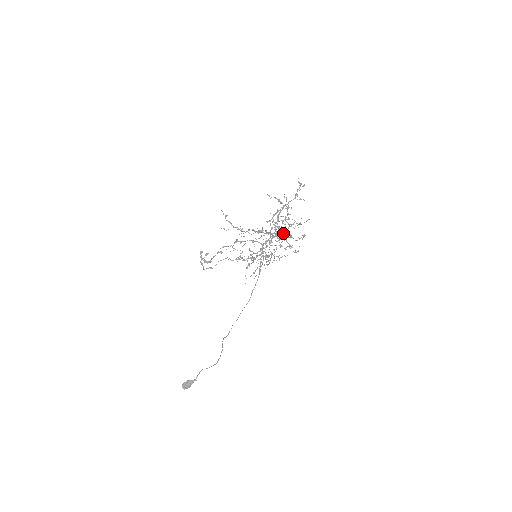
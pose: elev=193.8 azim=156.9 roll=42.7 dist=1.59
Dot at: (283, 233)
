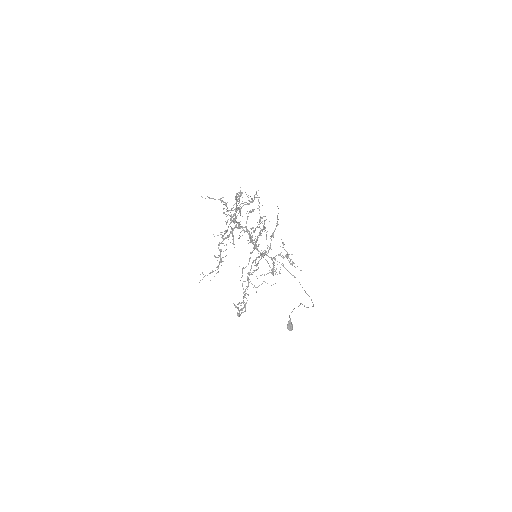
Dot at: occluded
